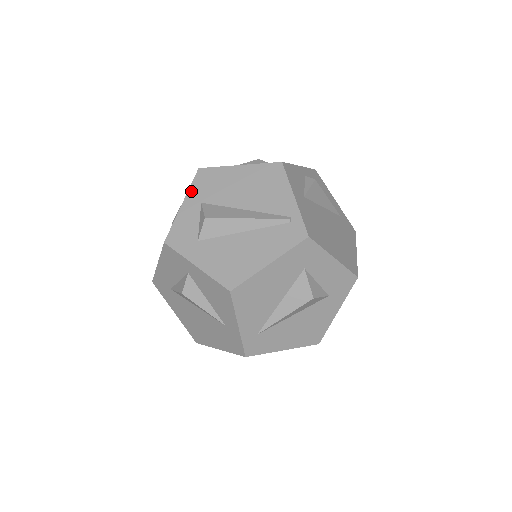
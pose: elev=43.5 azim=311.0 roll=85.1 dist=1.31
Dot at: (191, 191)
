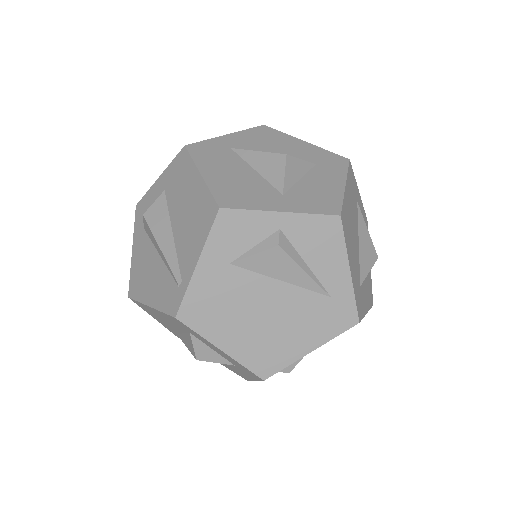
Dot at: (168, 169)
